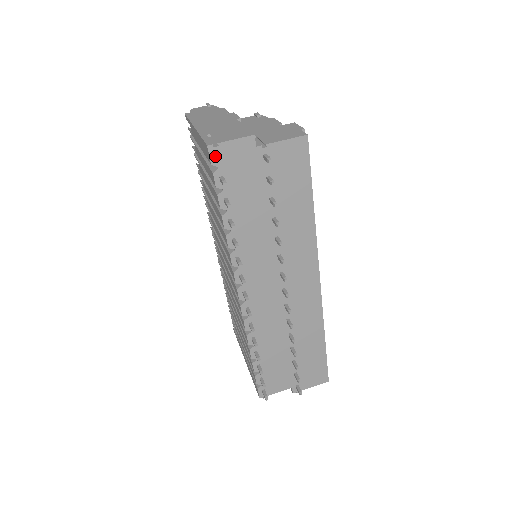
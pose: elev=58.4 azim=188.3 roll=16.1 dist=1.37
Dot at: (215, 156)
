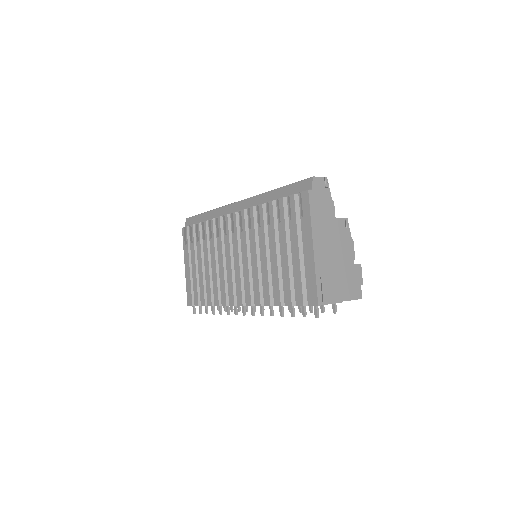
Dot at: (315, 307)
